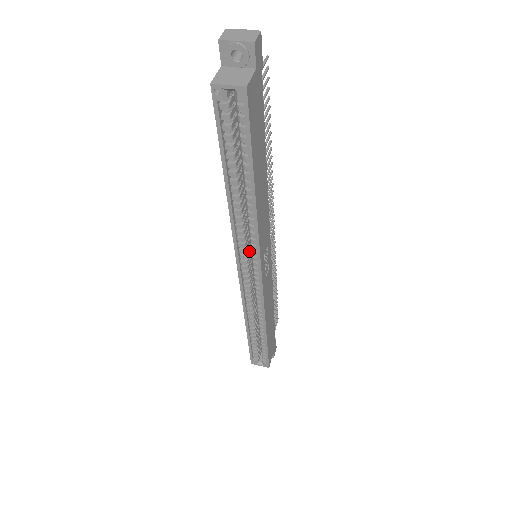
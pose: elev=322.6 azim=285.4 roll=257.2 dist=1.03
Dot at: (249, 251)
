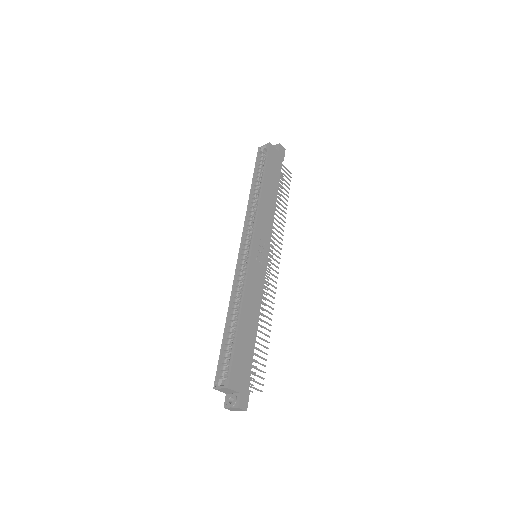
Dot at: occluded
